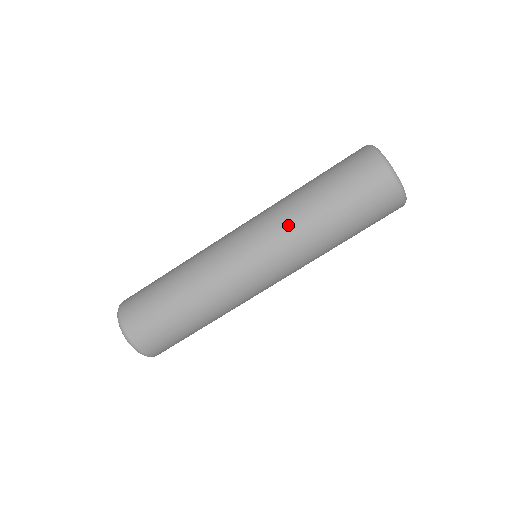
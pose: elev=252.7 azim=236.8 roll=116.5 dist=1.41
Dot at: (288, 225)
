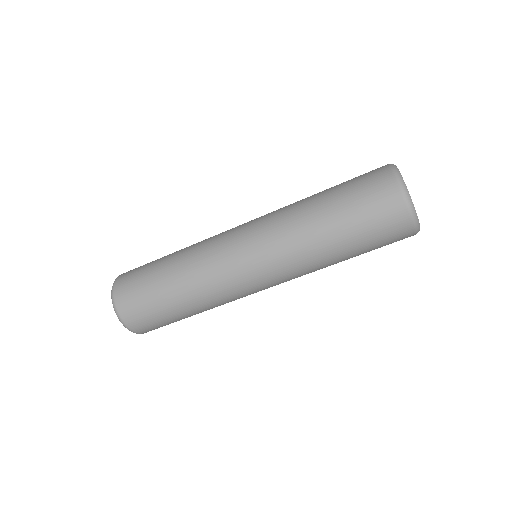
Dot at: (294, 244)
